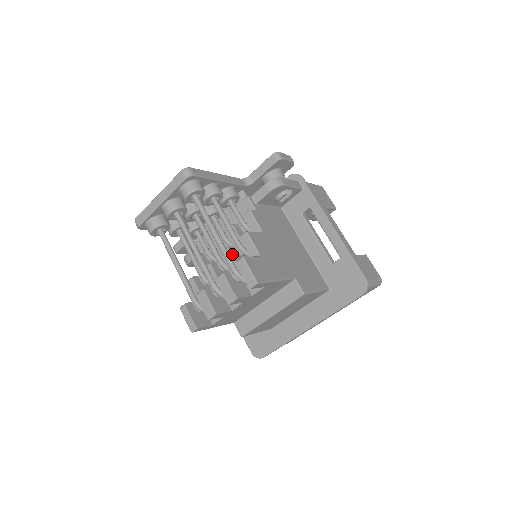
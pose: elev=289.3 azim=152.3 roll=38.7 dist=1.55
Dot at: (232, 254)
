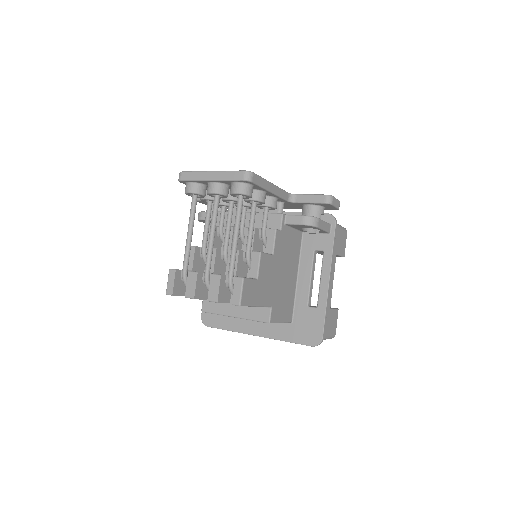
Dot at: (238, 258)
